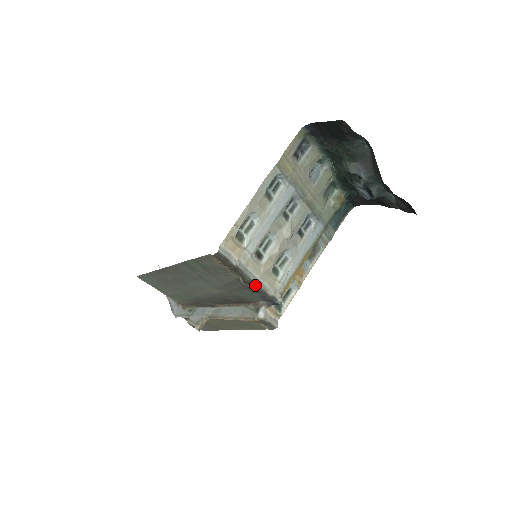
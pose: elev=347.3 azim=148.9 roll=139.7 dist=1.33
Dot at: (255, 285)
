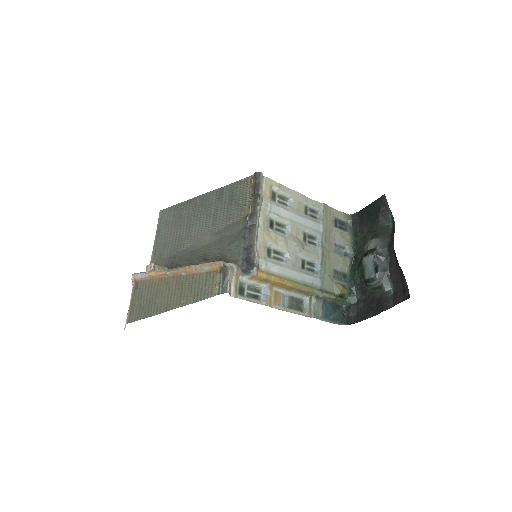
Dot at: (254, 227)
